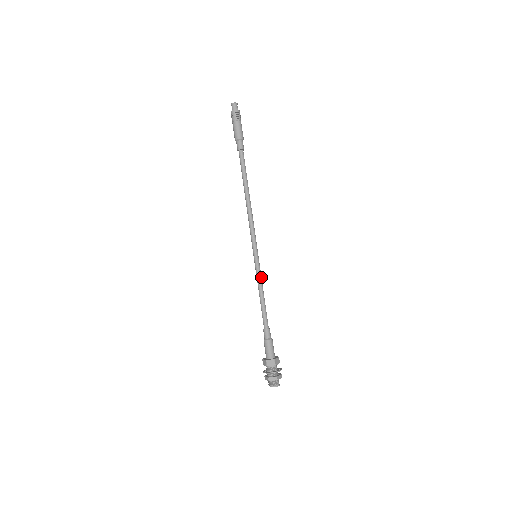
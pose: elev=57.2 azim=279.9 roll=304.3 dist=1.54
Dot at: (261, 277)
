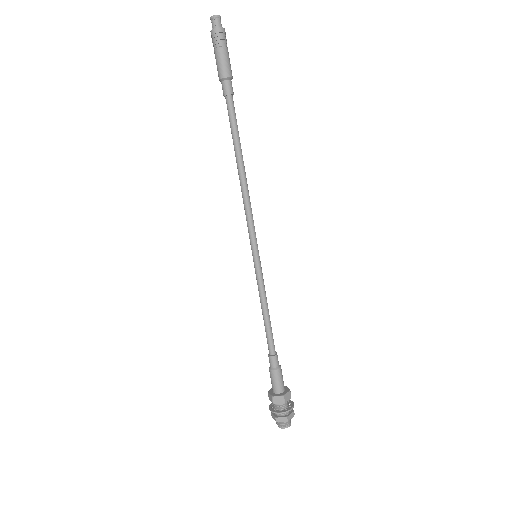
Dot at: (264, 285)
